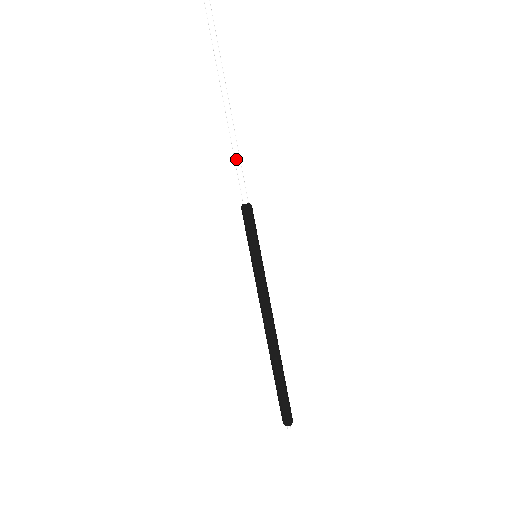
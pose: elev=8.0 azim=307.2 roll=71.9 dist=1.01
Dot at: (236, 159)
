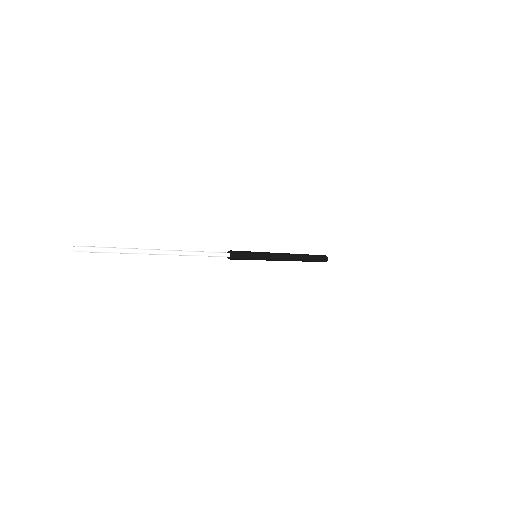
Dot at: occluded
